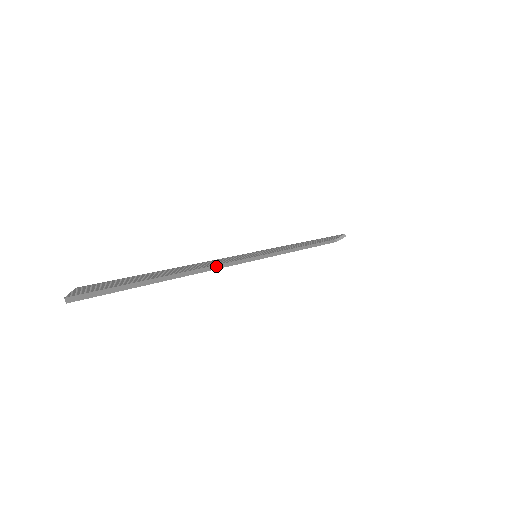
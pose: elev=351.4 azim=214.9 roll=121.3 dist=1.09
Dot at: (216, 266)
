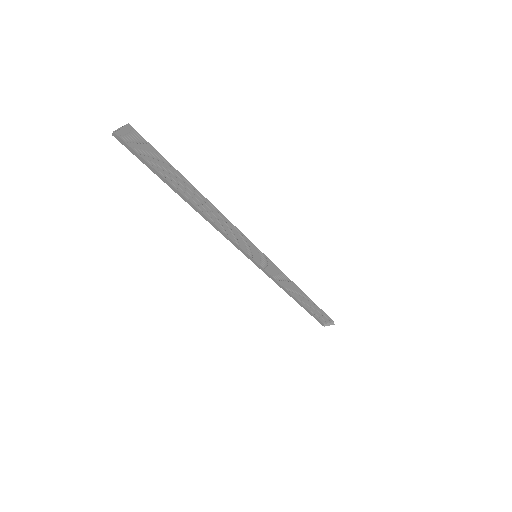
Dot at: (222, 232)
